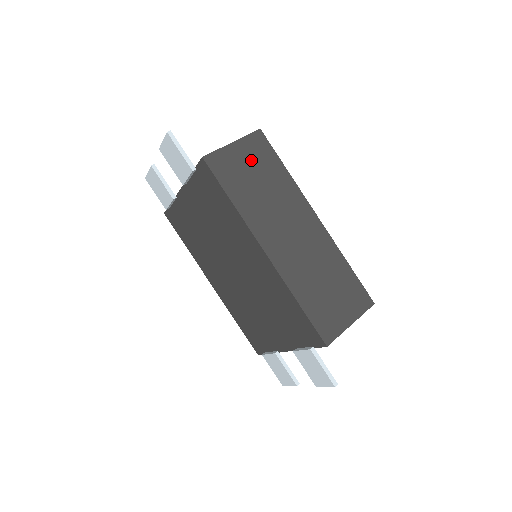
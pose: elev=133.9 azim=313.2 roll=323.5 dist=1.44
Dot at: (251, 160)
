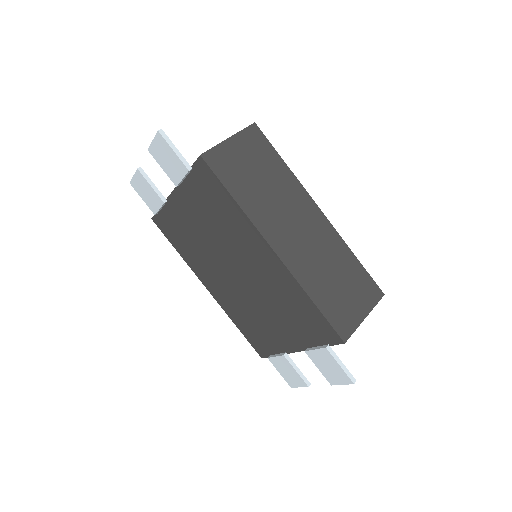
Dot at: (249, 155)
